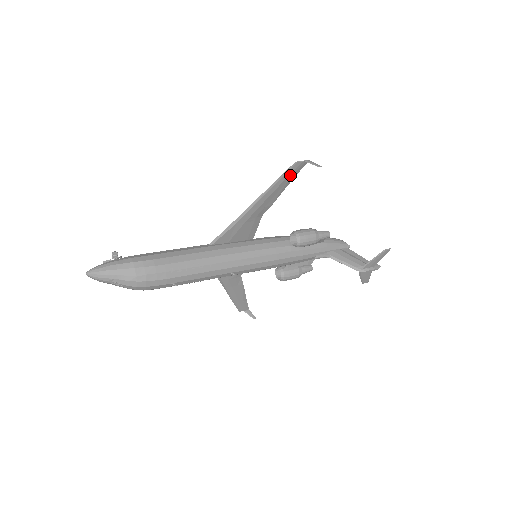
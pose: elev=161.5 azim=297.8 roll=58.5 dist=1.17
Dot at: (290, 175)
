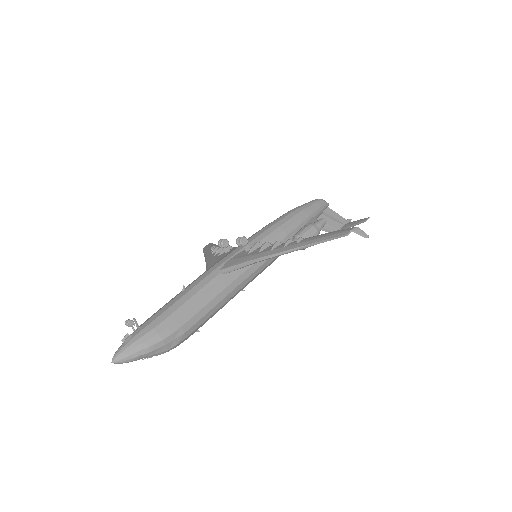
Dot at: (332, 237)
